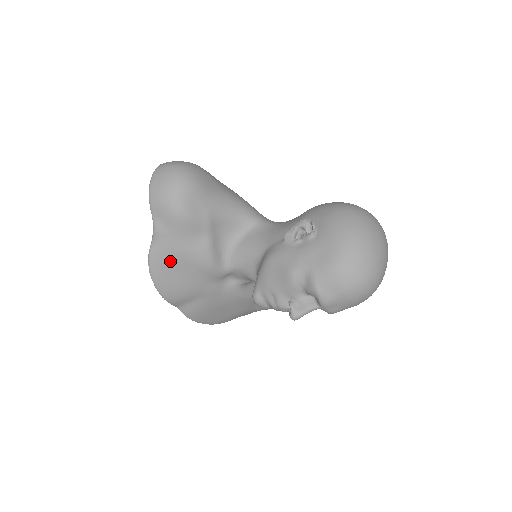
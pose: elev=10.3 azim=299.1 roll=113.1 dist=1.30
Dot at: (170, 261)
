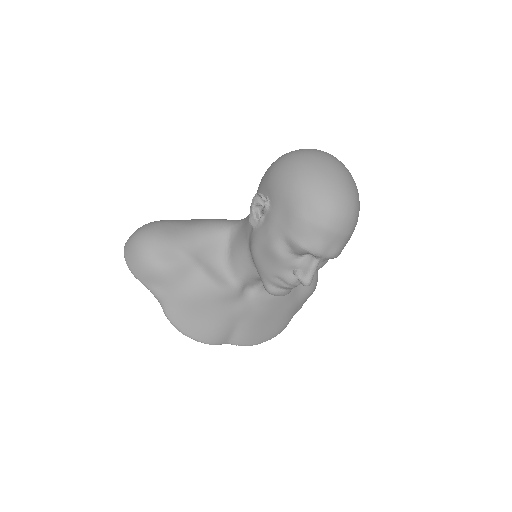
Dot at: (186, 311)
